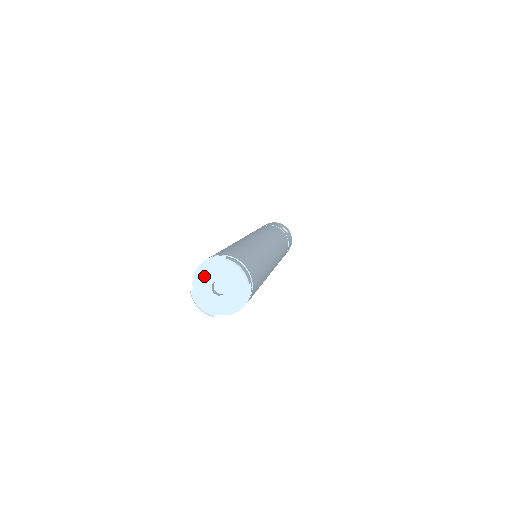
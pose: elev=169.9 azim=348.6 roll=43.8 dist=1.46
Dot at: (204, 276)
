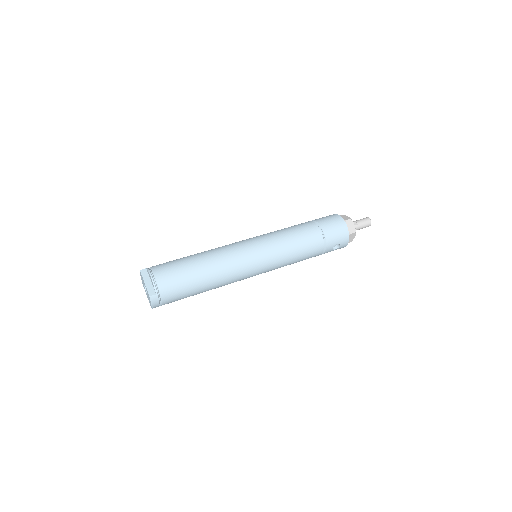
Dot at: occluded
